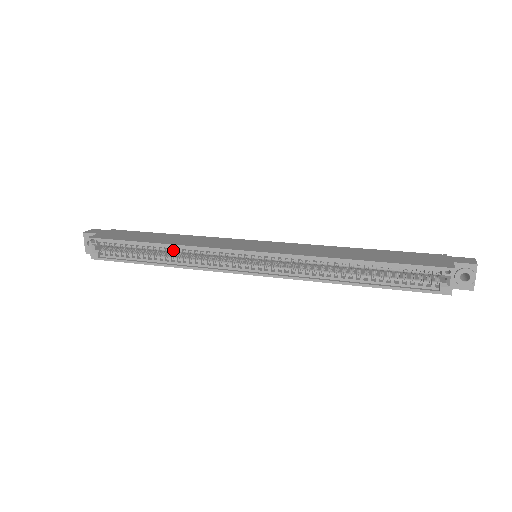
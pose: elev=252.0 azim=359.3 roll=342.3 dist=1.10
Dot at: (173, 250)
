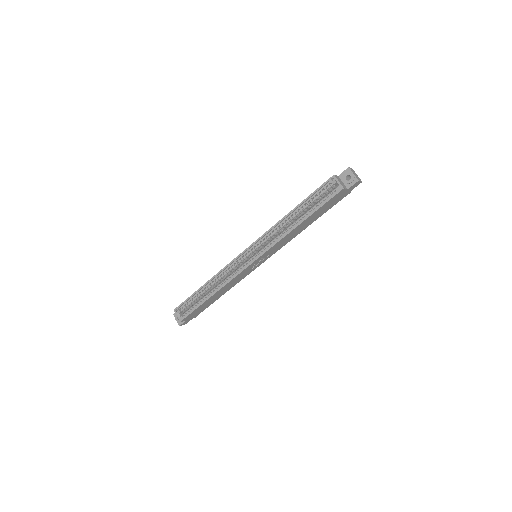
Dot at: (214, 282)
